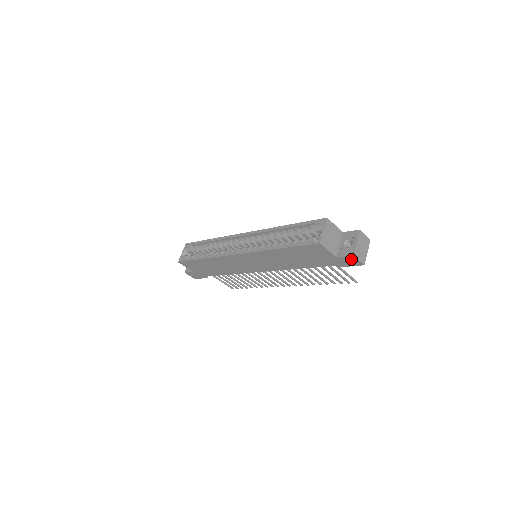
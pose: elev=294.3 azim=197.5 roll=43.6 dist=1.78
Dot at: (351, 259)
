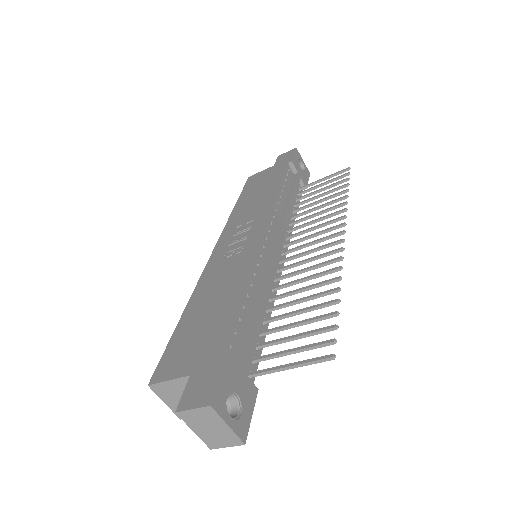
Dot at: occluded
